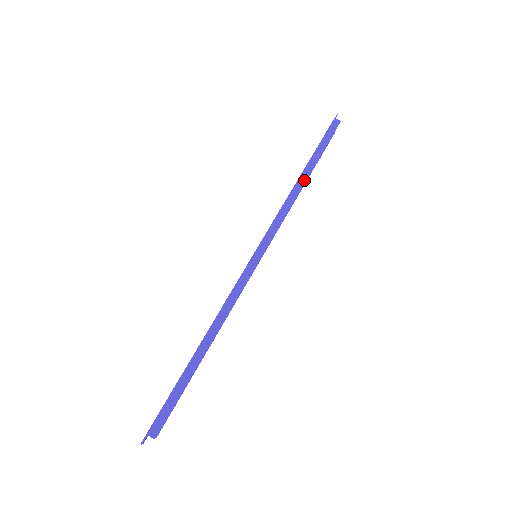
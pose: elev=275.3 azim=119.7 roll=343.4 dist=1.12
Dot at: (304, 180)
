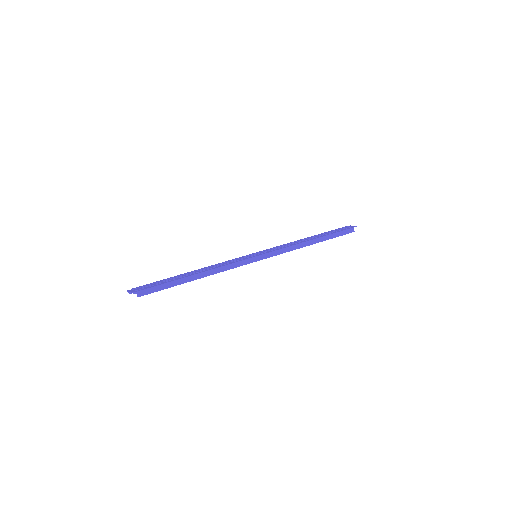
Dot at: (312, 243)
